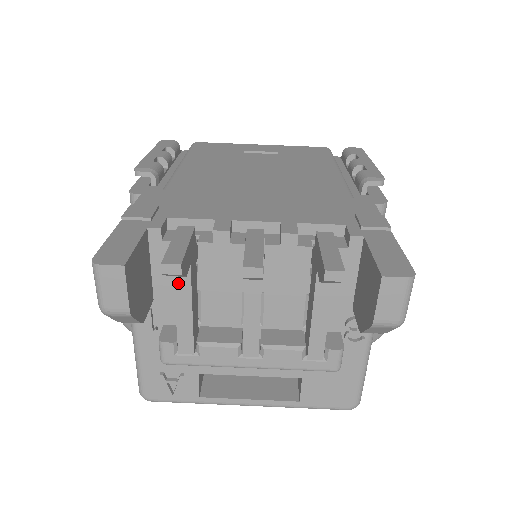
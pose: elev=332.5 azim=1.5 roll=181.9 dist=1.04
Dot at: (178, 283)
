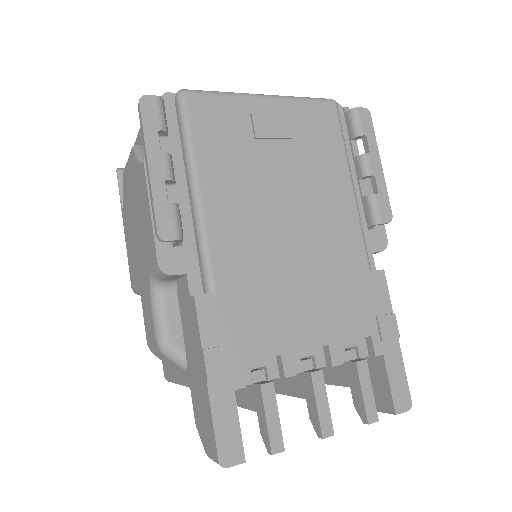
Dot at: (253, 409)
